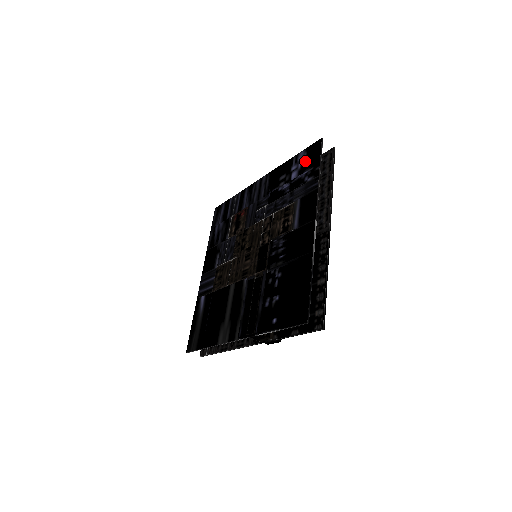
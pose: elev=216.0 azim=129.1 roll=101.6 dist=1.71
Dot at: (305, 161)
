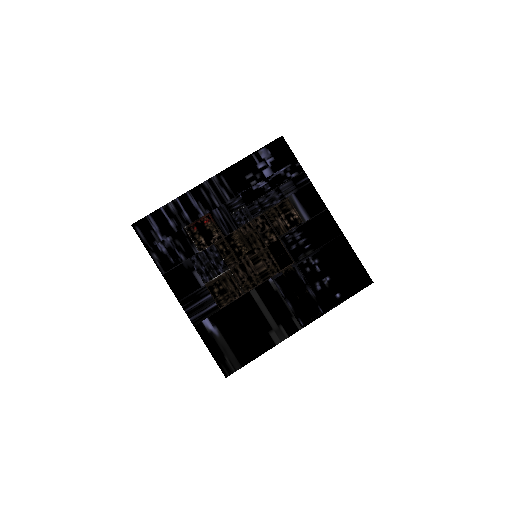
Dot at: (274, 158)
